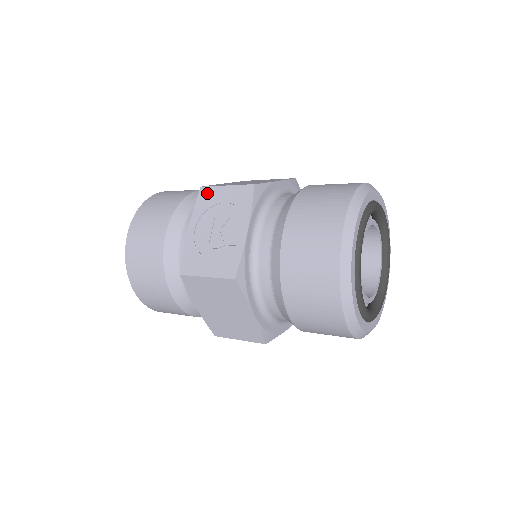
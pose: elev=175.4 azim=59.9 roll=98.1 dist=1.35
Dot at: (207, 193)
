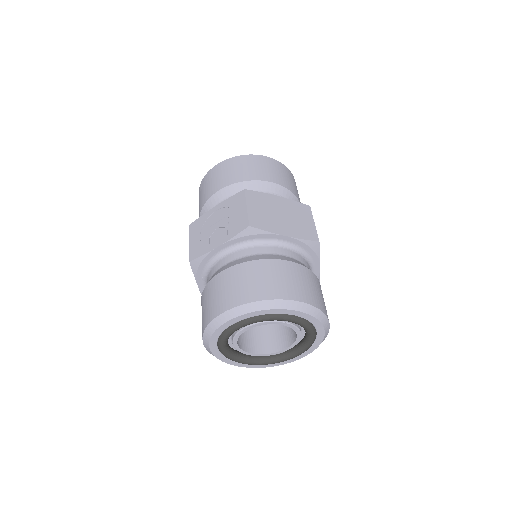
Dot at: (240, 198)
